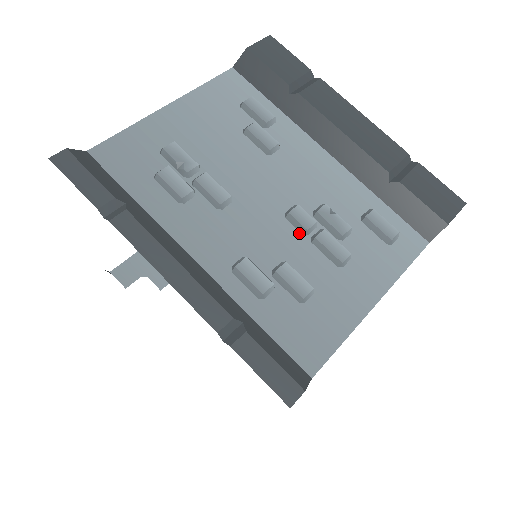
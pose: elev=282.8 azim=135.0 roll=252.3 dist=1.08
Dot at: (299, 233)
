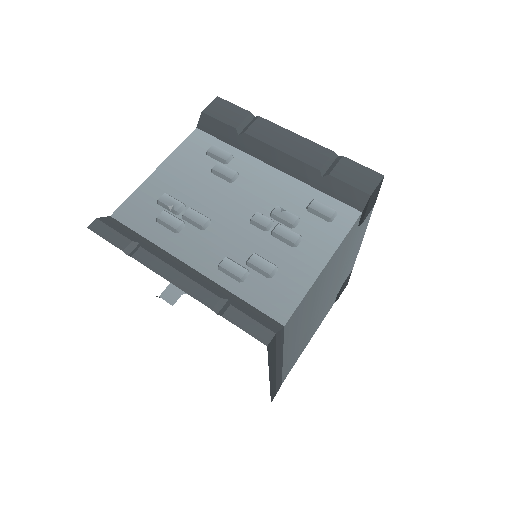
Dot at: (262, 231)
